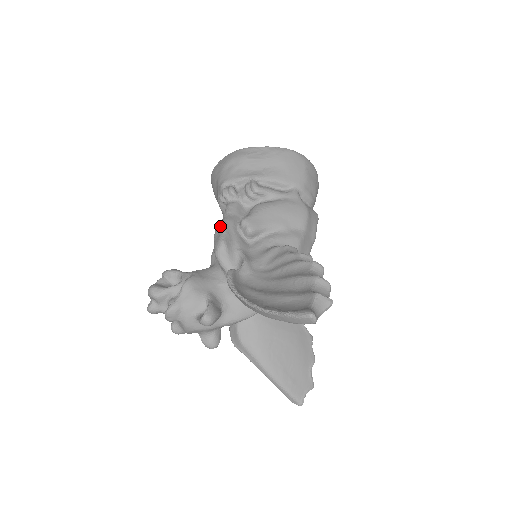
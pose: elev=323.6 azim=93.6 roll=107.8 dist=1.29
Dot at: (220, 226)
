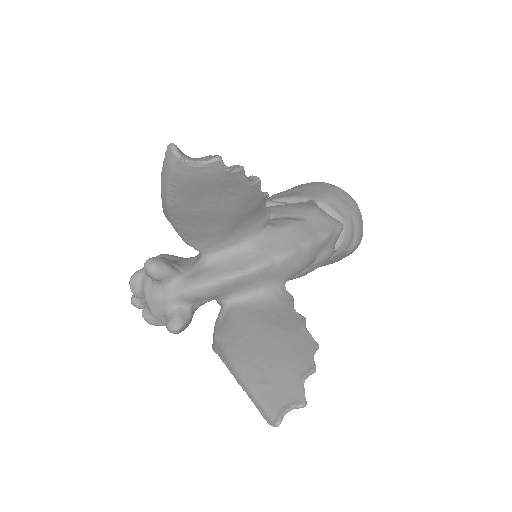
Dot at: occluded
